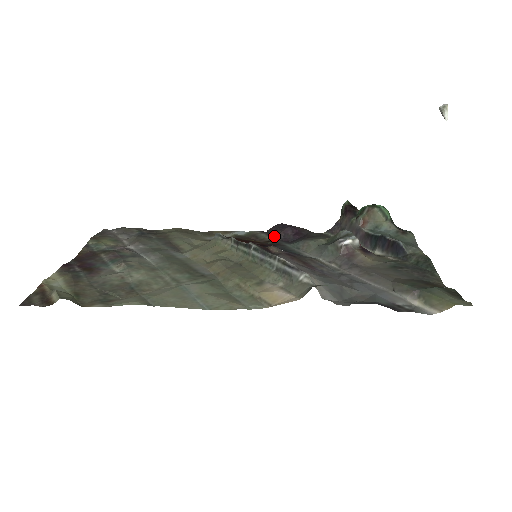
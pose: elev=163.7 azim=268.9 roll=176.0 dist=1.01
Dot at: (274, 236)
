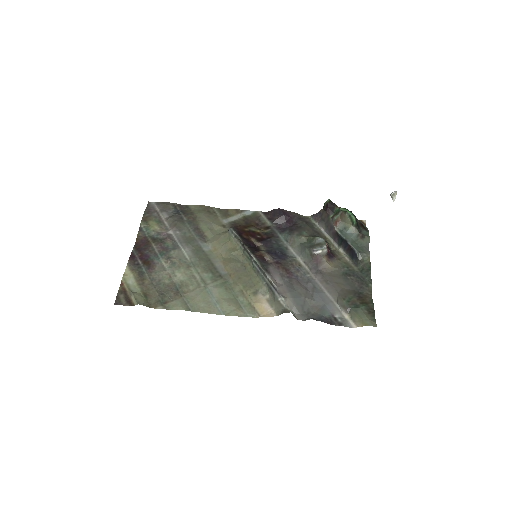
Dot at: (272, 221)
